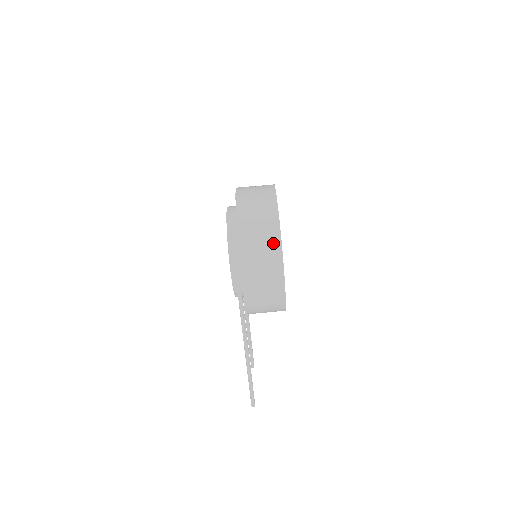
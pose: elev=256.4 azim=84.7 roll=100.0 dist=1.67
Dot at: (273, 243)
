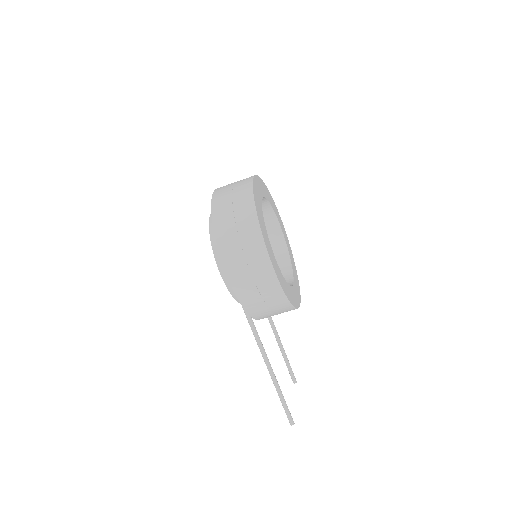
Dot at: (252, 233)
